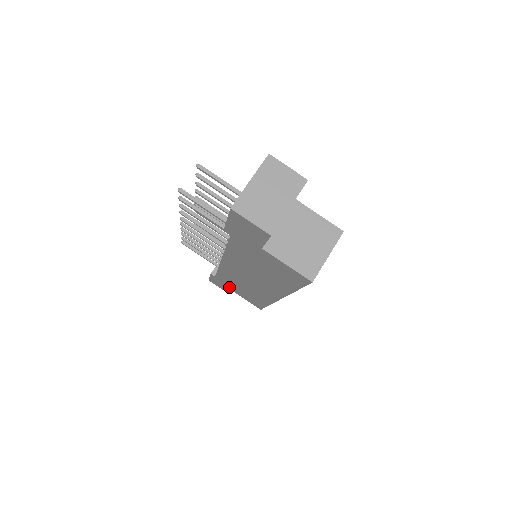
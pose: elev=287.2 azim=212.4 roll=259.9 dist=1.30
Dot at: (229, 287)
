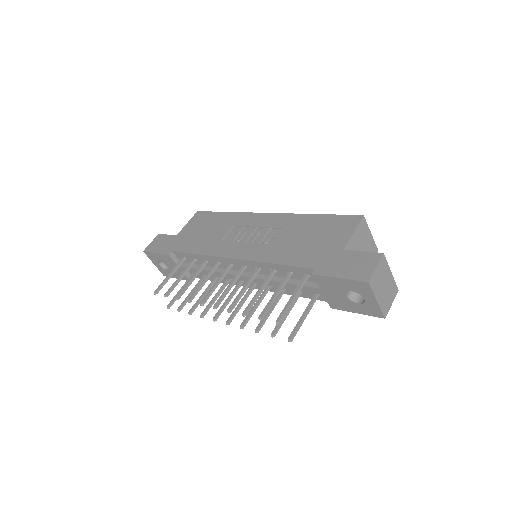
Dot at: occluded
